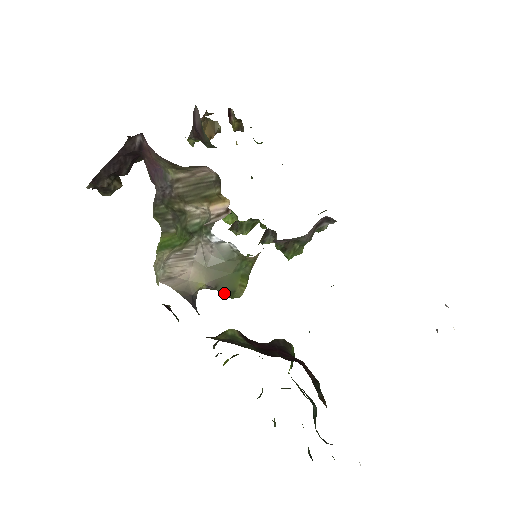
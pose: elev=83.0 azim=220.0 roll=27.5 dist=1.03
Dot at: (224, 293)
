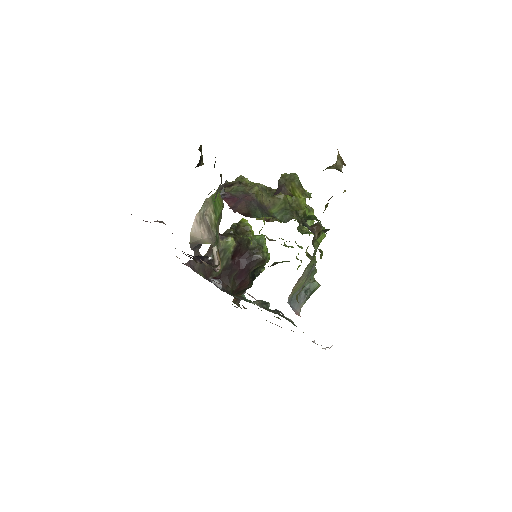
Dot at: occluded
